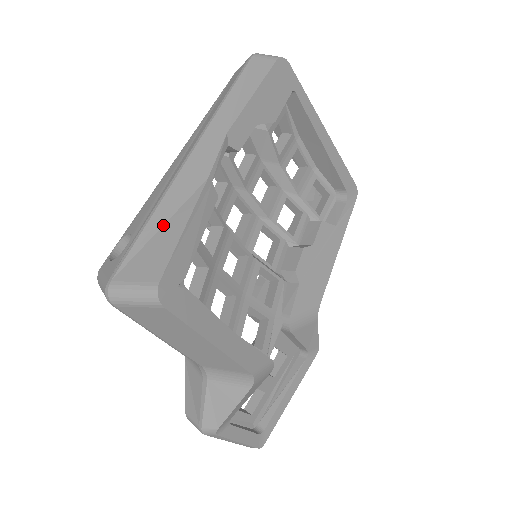
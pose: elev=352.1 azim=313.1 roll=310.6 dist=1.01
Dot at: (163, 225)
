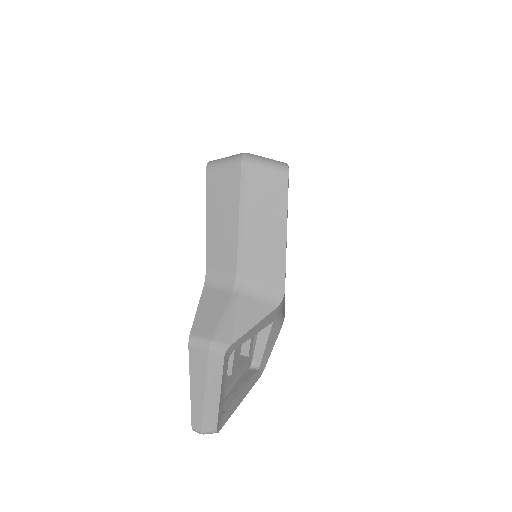
Dot at: occluded
